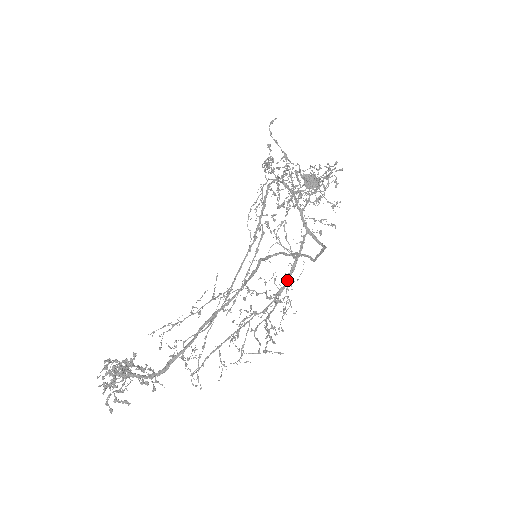
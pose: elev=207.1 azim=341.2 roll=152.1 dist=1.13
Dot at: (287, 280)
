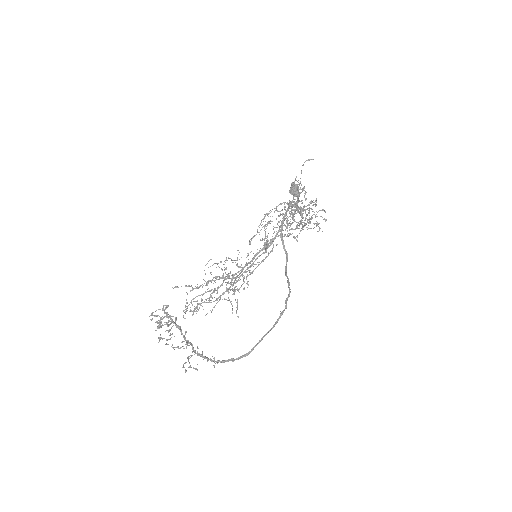
Dot at: (253, 259)
